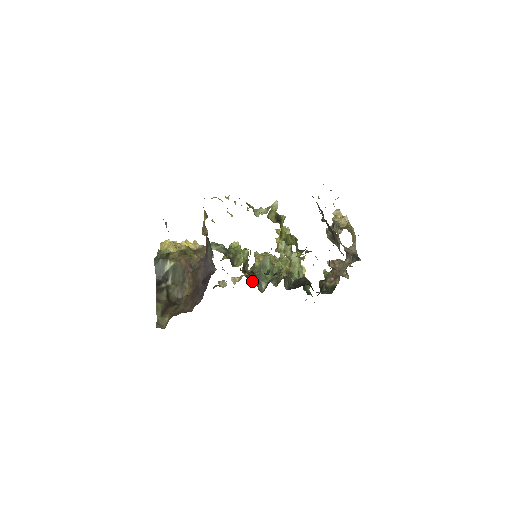
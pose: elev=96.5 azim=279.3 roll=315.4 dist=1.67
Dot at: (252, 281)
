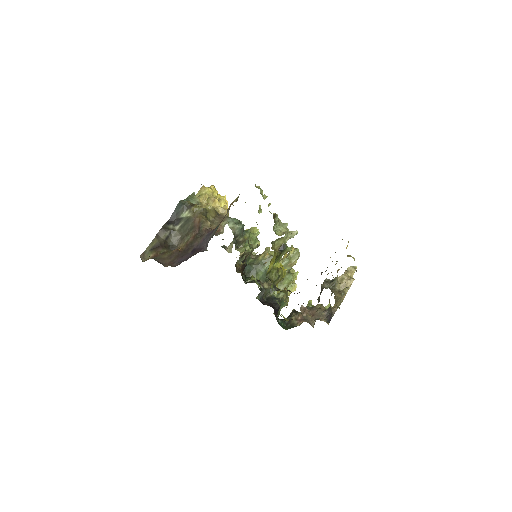
Dot at: occluded
